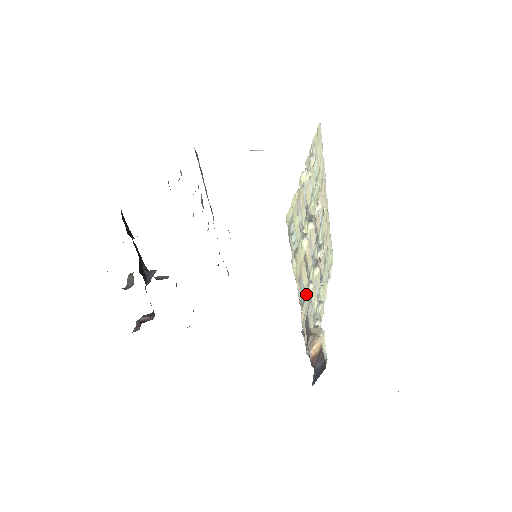
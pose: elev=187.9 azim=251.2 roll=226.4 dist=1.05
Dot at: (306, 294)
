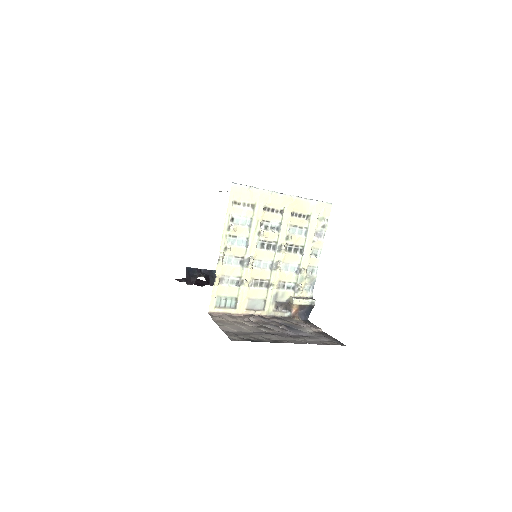
Dot at: (268, 295)
